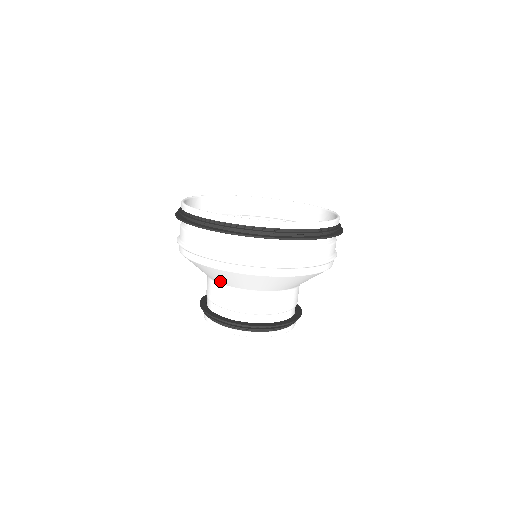
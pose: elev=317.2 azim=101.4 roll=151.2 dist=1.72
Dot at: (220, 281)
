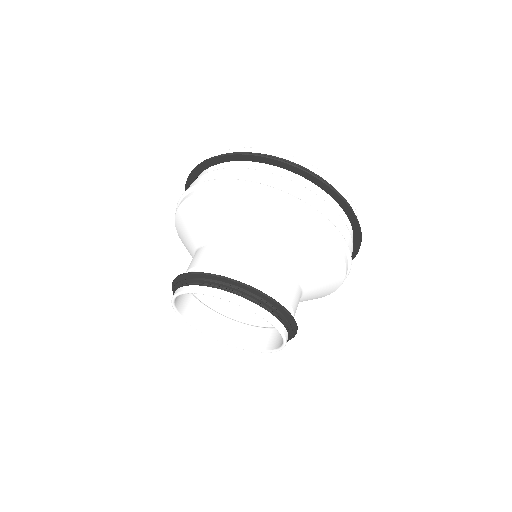
Dot at: (202, 235)
